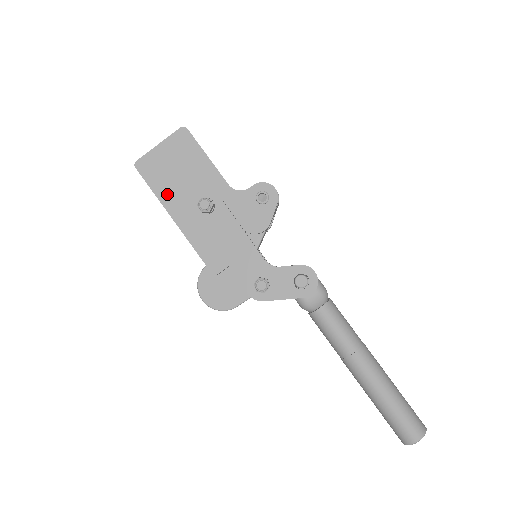
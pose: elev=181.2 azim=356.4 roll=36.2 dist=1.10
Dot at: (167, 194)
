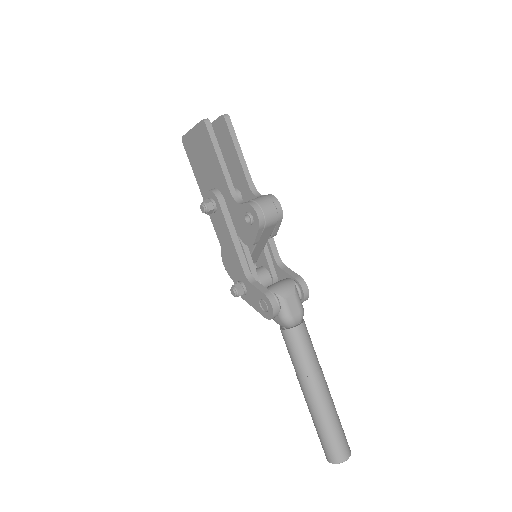
Dot at: (199, 176)
